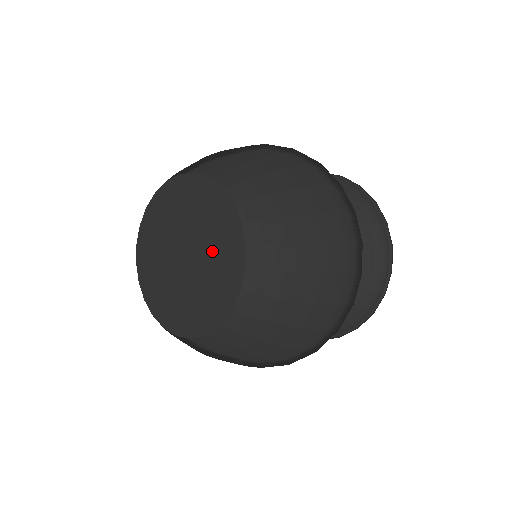
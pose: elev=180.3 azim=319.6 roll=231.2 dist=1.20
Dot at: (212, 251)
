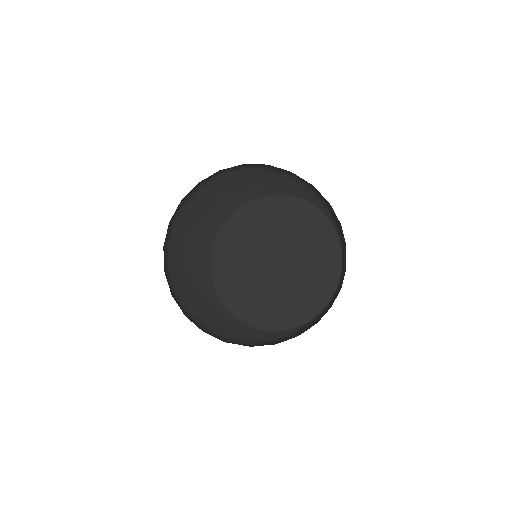
Dot at: (305, 243)
